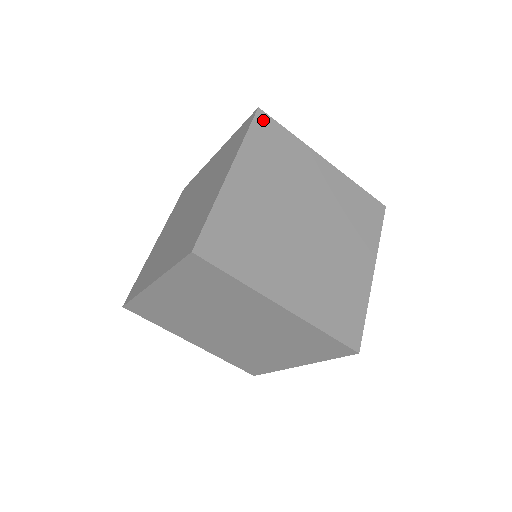
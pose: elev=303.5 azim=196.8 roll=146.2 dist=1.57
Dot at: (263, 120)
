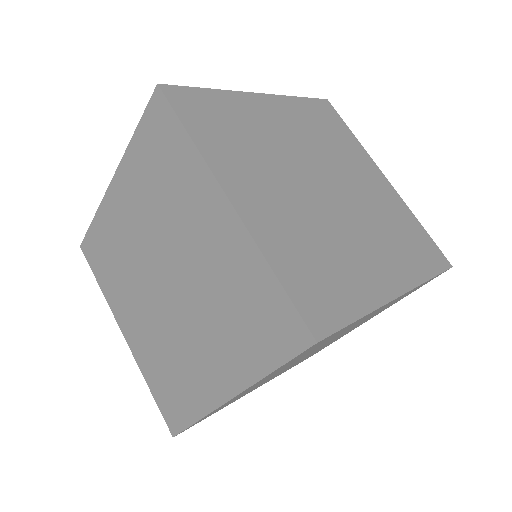
Dot at: (326, 107)
